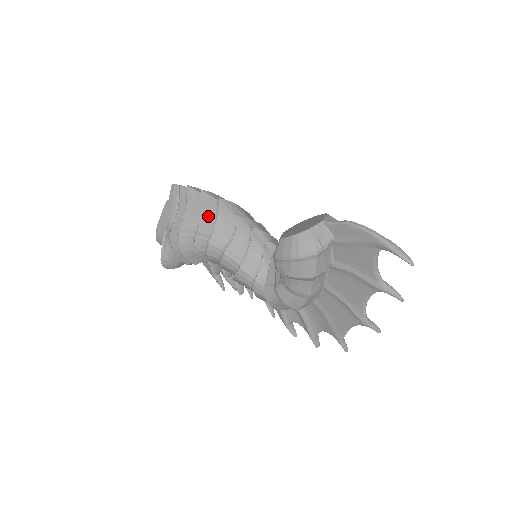
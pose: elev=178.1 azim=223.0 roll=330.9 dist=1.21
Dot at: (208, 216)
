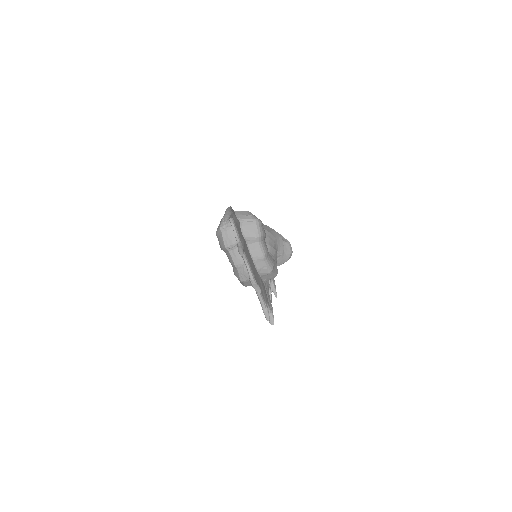
Dot at: occluded
